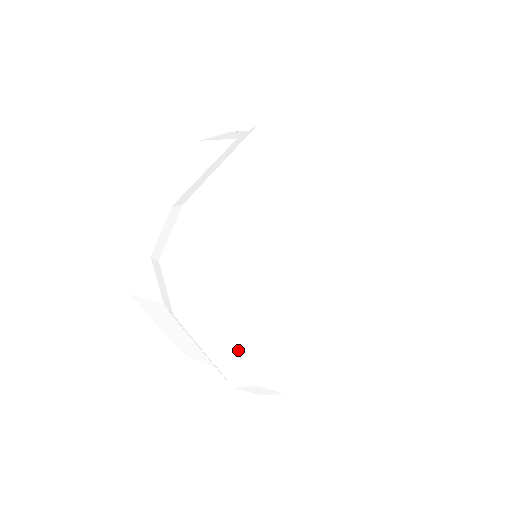
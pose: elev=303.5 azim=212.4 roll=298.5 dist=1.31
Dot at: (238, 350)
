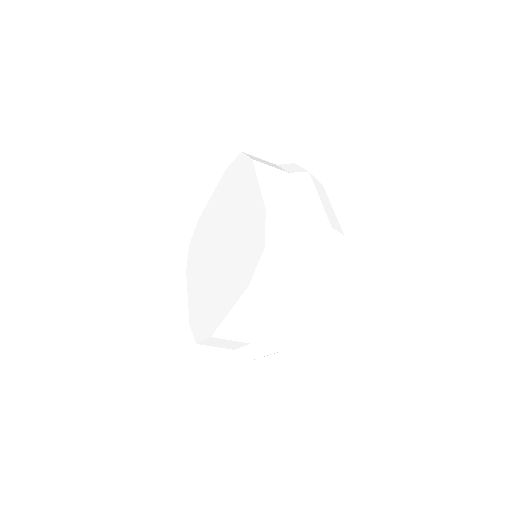
Dot at: occluded
